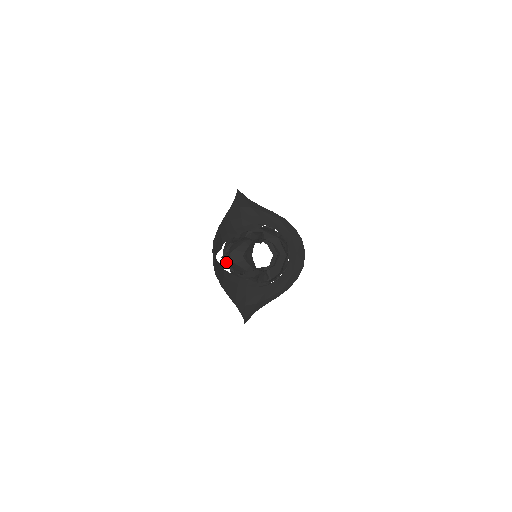
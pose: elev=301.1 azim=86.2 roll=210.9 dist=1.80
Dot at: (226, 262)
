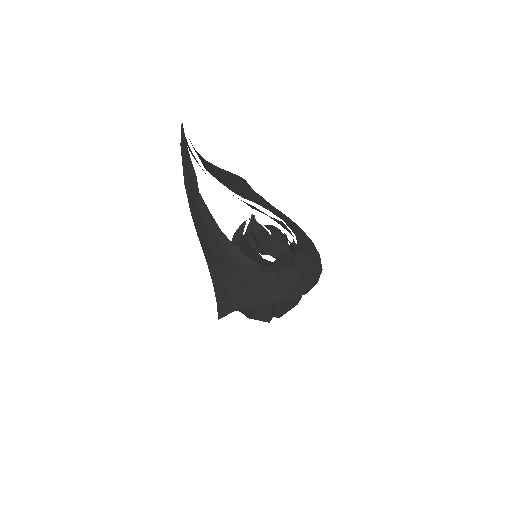
Dot at: occluded
